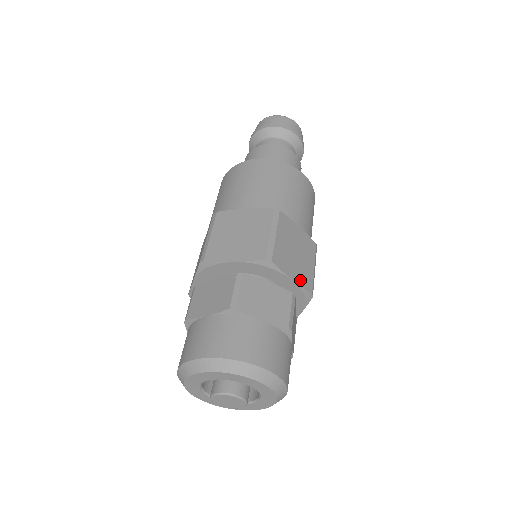
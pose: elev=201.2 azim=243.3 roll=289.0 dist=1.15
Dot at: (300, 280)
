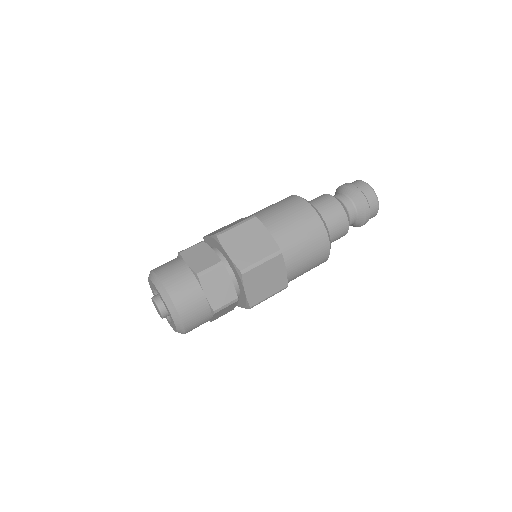
Dot at: (235, 258)
